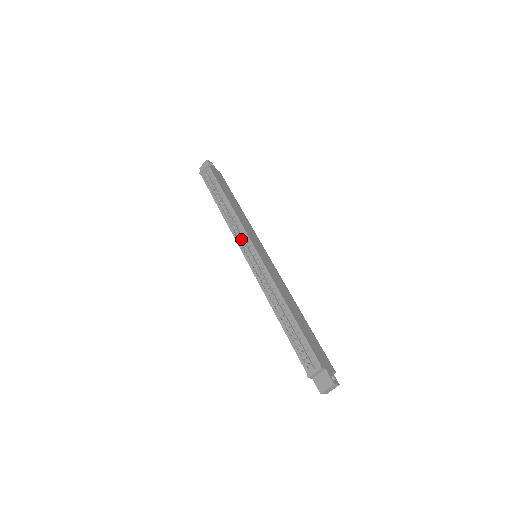
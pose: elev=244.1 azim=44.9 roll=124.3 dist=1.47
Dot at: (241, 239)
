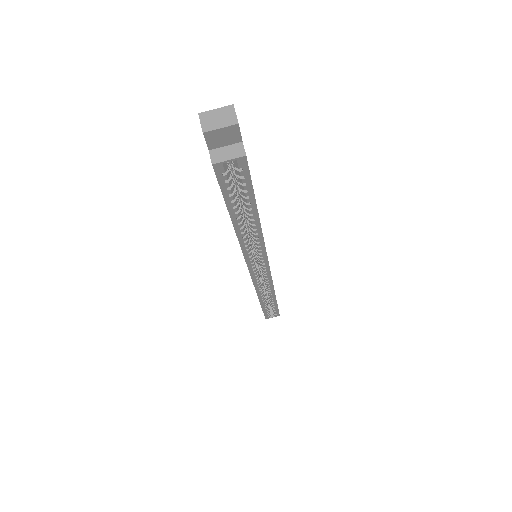
Dot at: occluded
